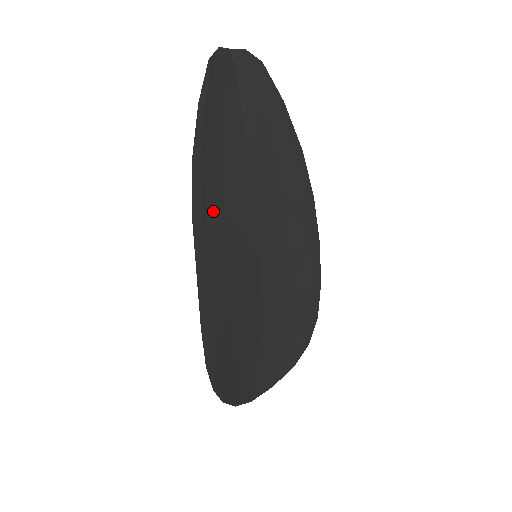
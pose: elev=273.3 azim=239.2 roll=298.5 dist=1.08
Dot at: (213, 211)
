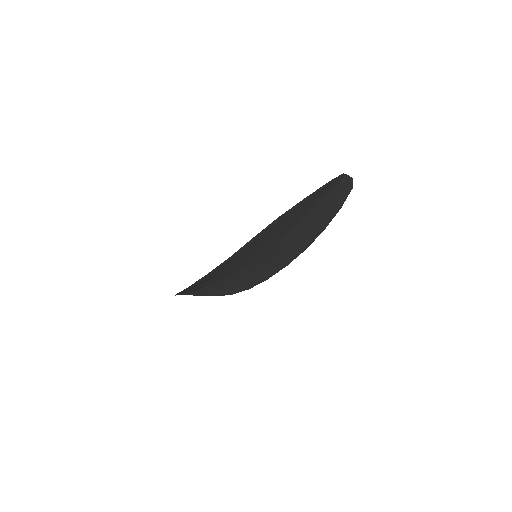
Dot at: (263, 238)
